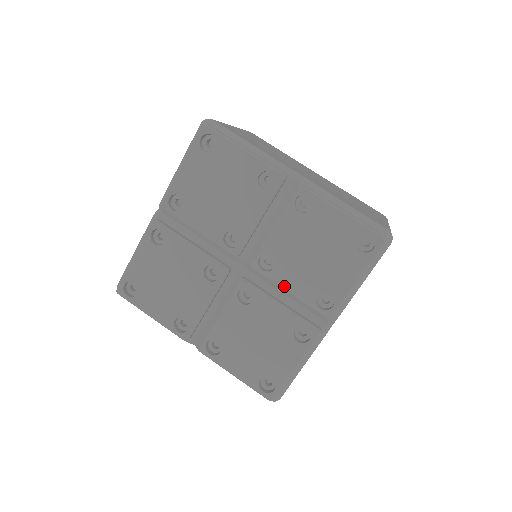
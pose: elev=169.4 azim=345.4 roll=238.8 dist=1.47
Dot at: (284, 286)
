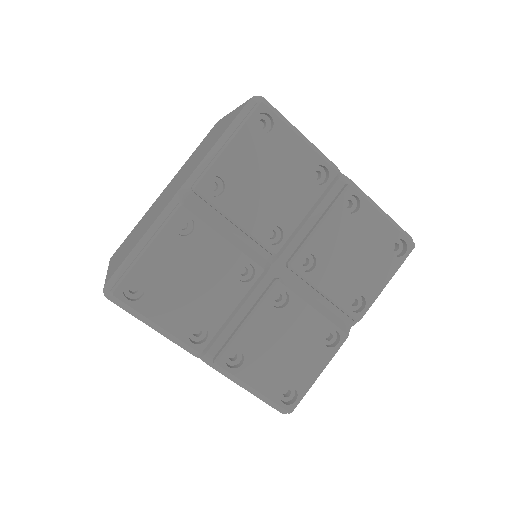
Dot at: (322, 288)
